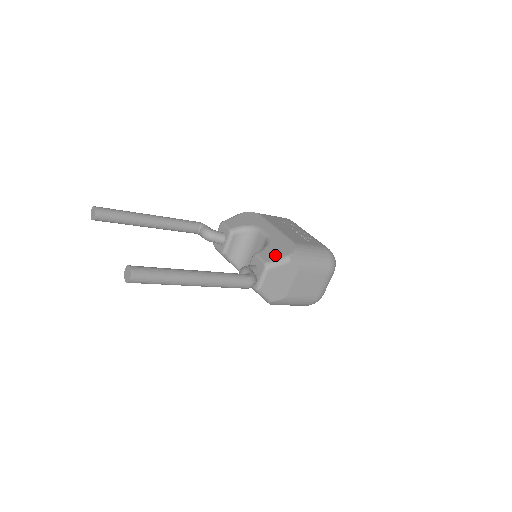
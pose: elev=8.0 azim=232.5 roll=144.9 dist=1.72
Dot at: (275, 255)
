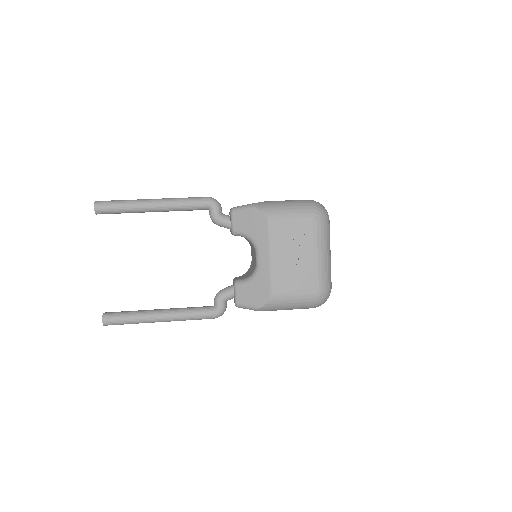
Dot at: (247, 300)
